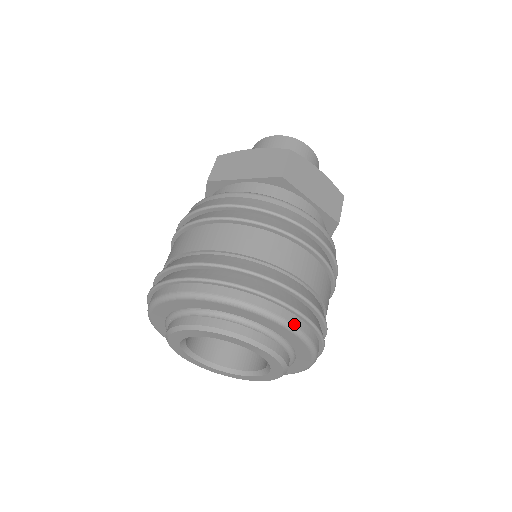
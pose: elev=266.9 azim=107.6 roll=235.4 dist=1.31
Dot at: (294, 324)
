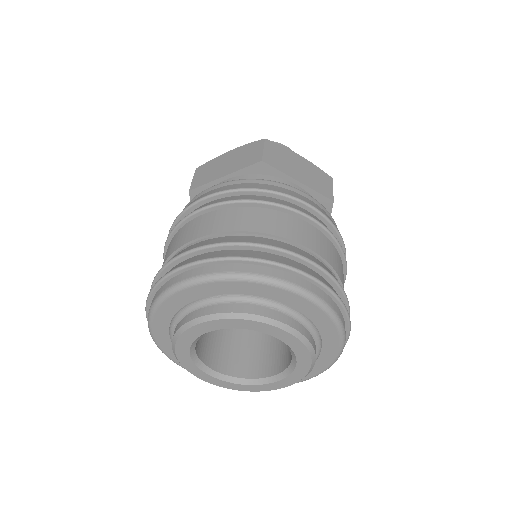
Dot at: (307, 289)
